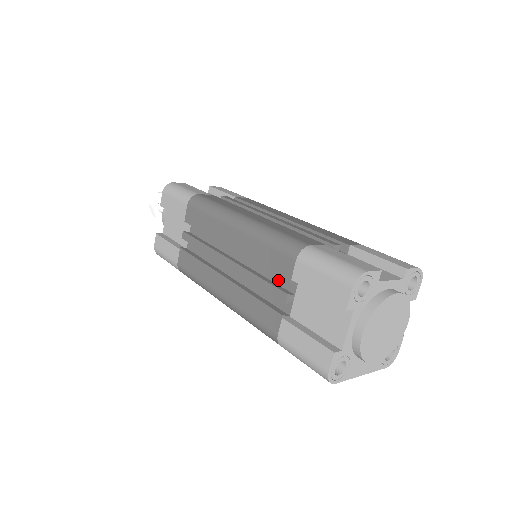
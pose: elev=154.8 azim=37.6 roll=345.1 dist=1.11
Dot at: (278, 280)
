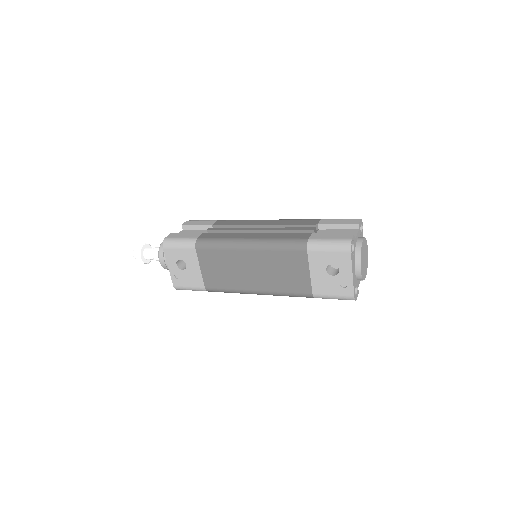
Dot at: occluded
